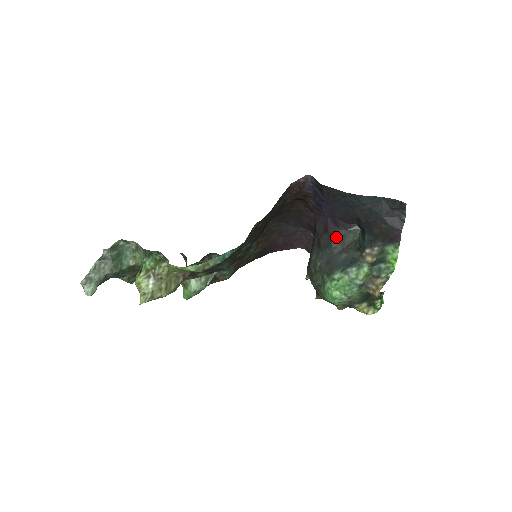
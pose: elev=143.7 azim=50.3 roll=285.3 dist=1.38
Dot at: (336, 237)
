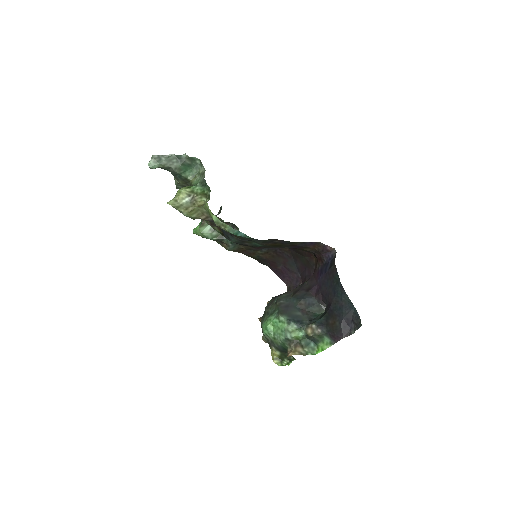
Dot at: (308, 299)
